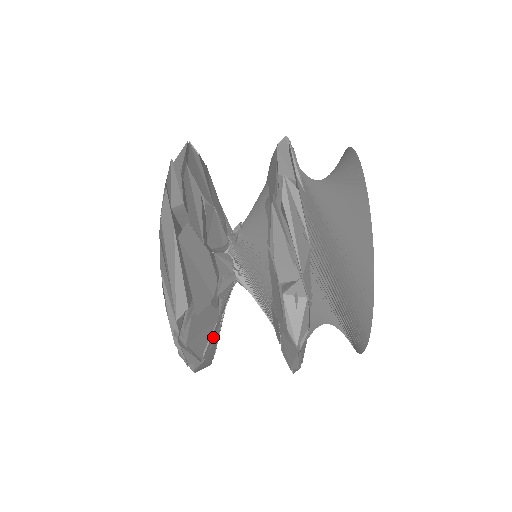
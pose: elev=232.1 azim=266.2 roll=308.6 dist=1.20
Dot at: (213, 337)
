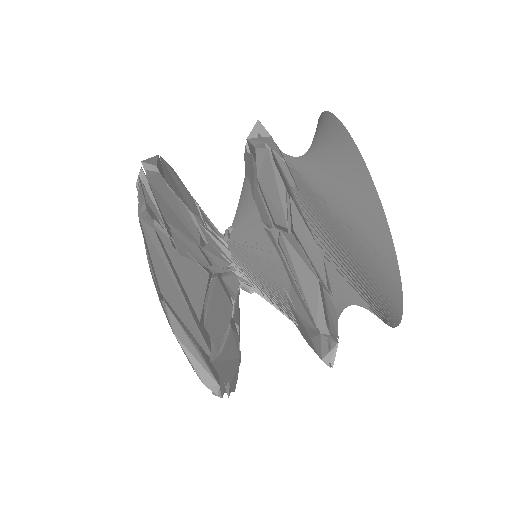
Dot at: (192, 252)
